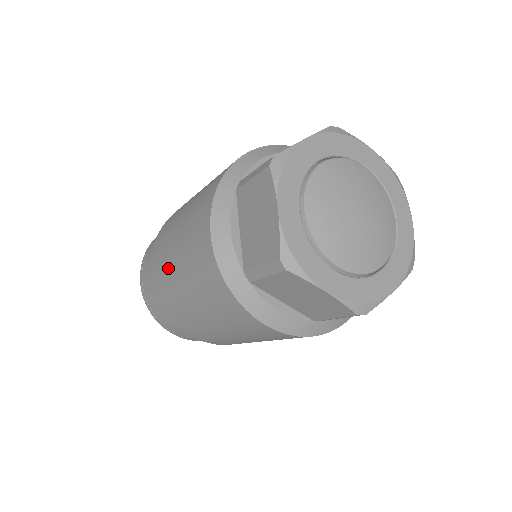
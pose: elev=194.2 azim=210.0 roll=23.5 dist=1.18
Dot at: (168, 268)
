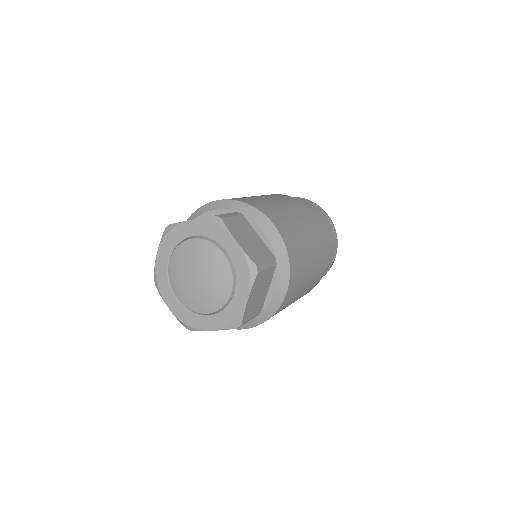
Dot at: occluded
